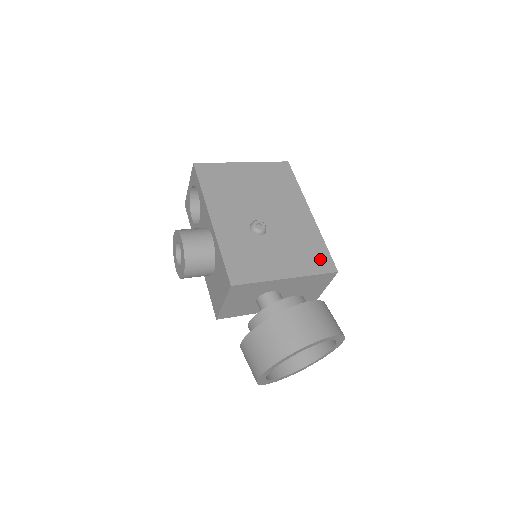
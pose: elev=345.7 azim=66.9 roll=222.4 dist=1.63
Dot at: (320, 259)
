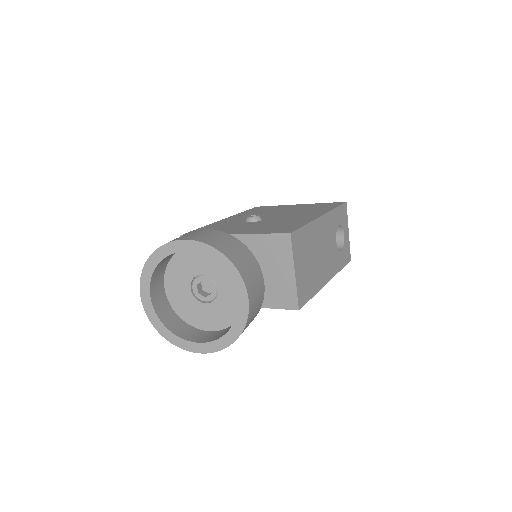
Dot at: (284, 229)
